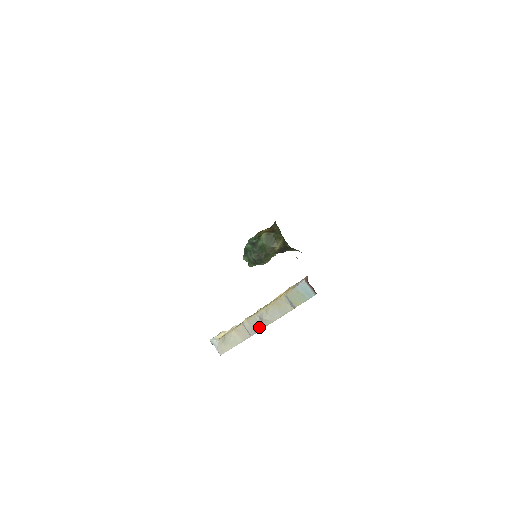
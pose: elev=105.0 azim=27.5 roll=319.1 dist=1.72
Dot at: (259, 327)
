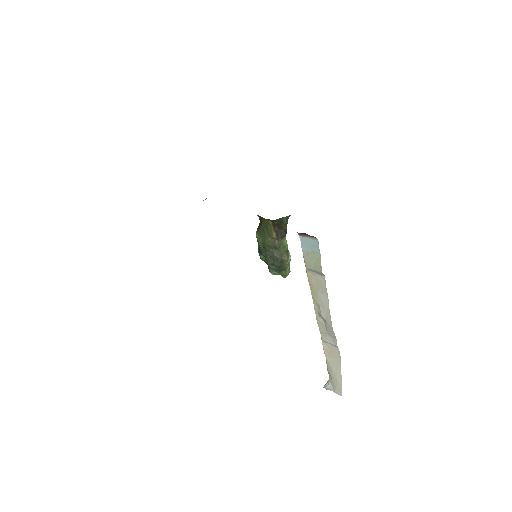
Dot at: (330, 329)
